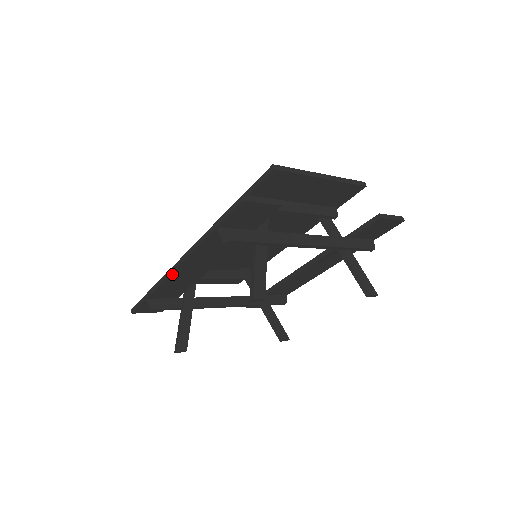
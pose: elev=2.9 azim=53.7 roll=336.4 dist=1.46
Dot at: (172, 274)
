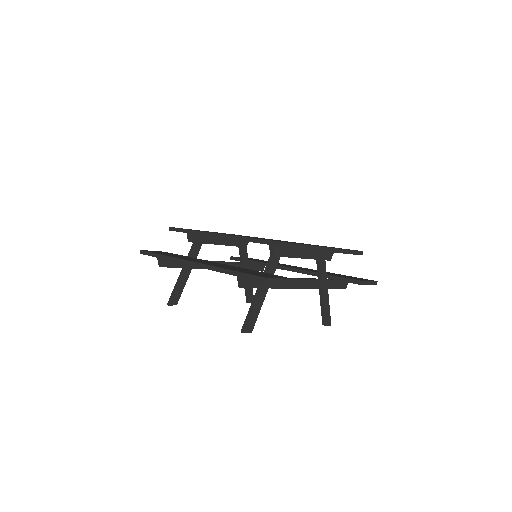
Dot at: (187, 264)
